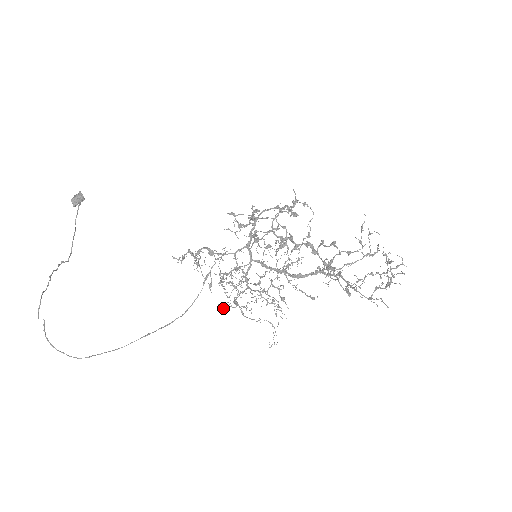
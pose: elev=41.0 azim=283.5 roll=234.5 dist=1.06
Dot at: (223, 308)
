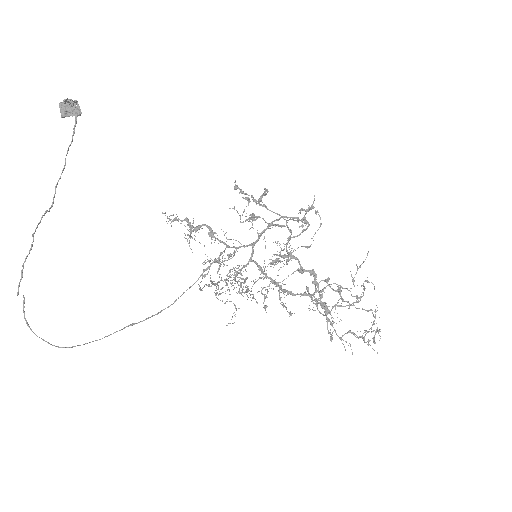
Dot at: occluded
